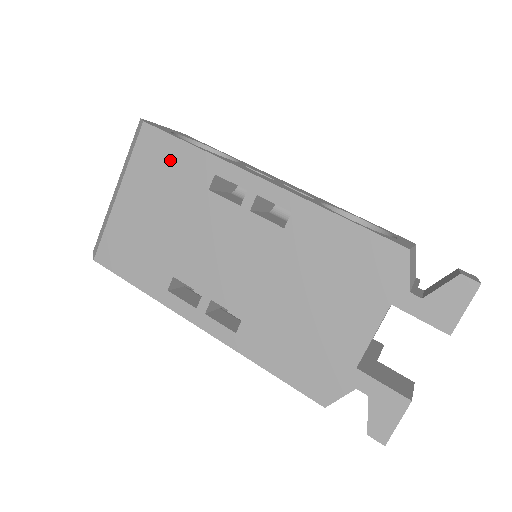
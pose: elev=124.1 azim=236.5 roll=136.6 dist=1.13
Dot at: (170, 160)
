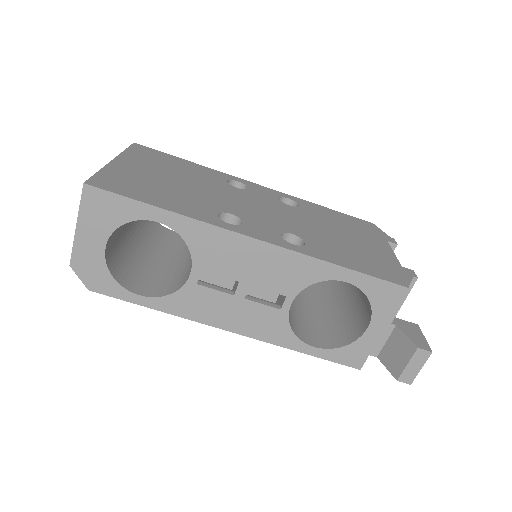
Dot at: occluded
